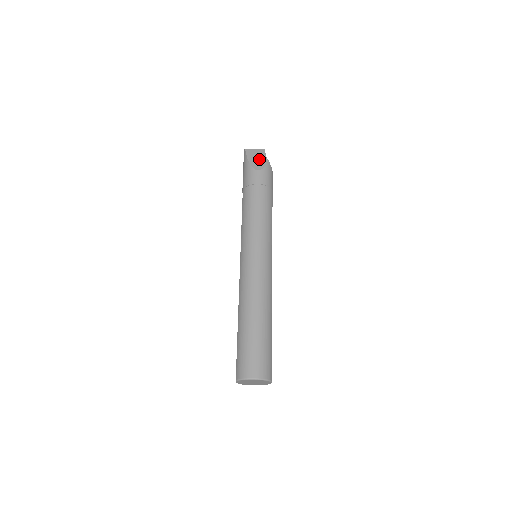
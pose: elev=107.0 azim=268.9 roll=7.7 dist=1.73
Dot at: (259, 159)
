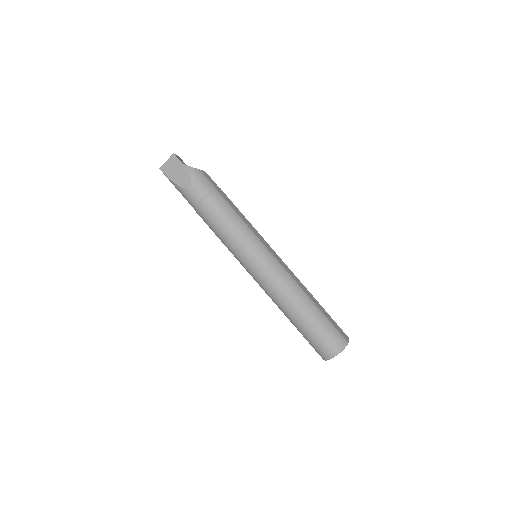
Dot at: (180, 172)
